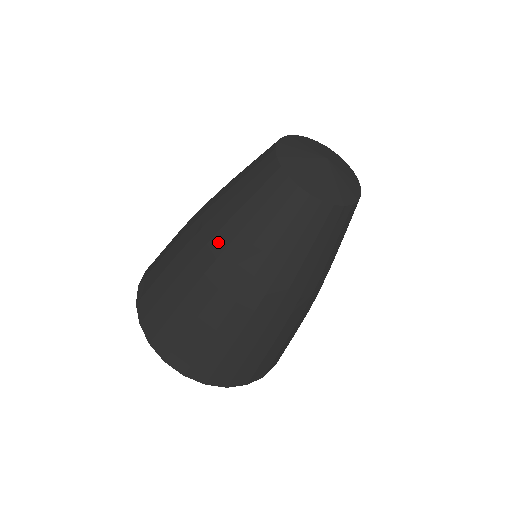
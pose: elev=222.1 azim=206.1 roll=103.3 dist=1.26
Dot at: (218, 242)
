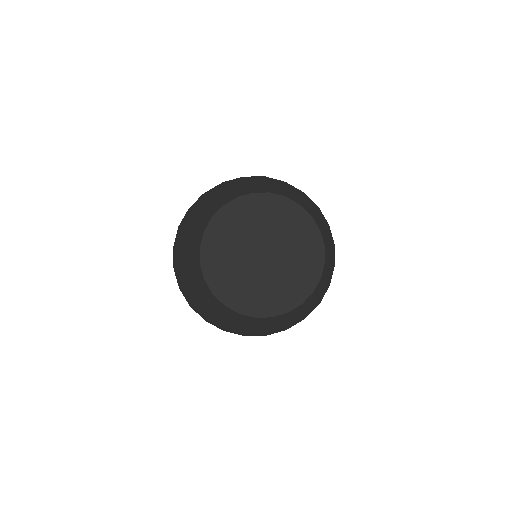
Dot at: (237, 330)
